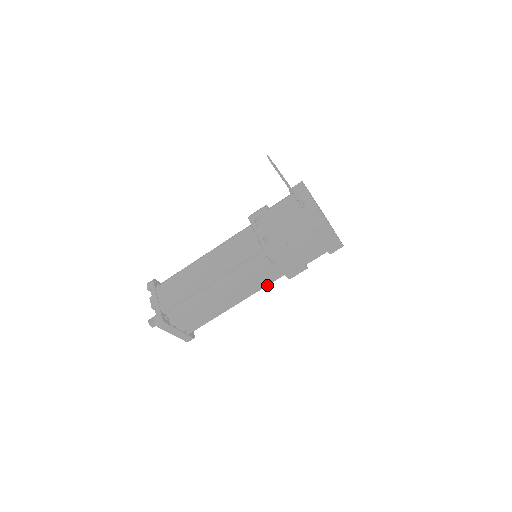
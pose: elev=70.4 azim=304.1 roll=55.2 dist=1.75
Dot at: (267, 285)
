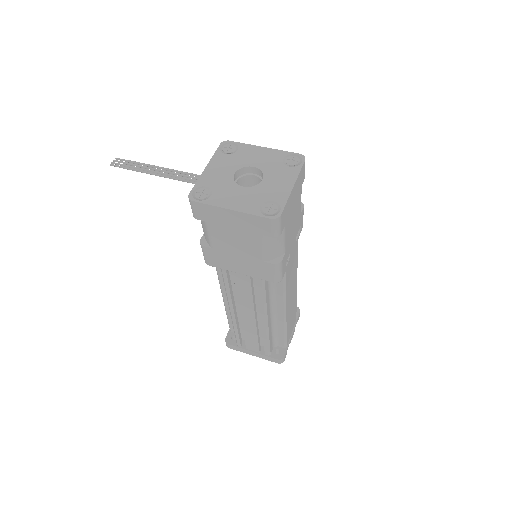
Dot at: (262, 295)
